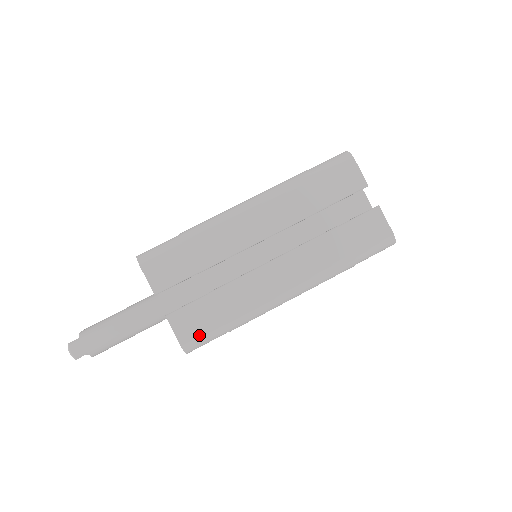
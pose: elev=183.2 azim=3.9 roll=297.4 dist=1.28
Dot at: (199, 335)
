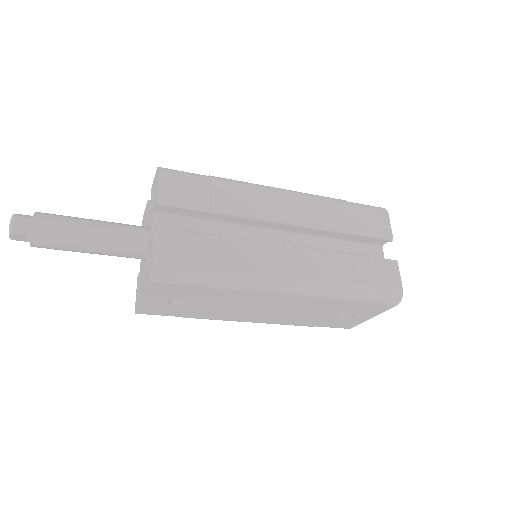
Dot at: (178, 265)
